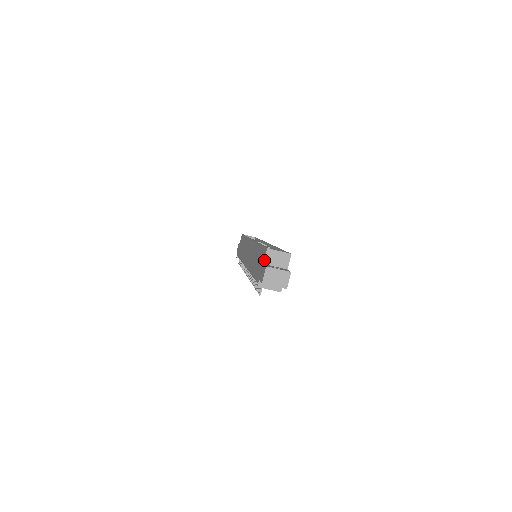
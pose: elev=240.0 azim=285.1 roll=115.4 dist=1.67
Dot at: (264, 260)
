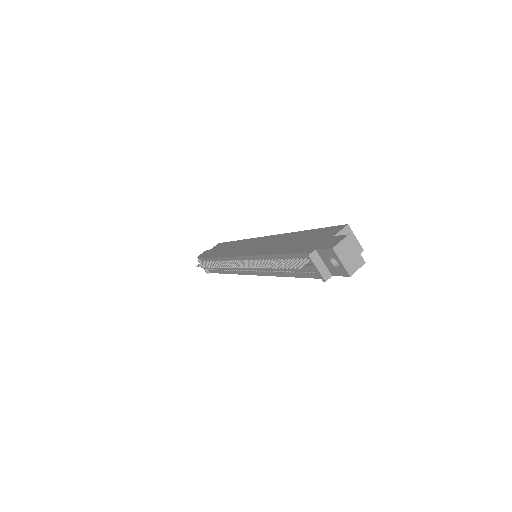
Dot at: (337, 233)
